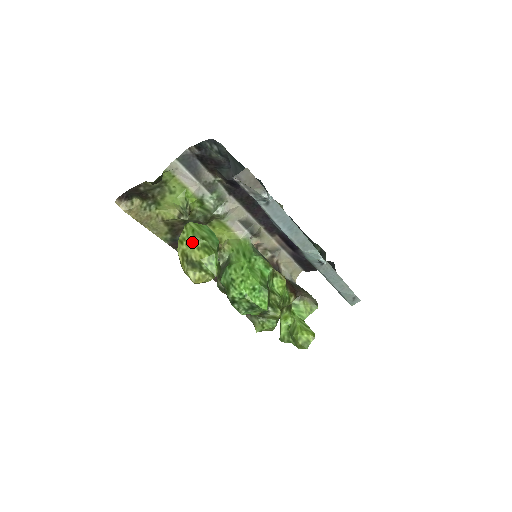
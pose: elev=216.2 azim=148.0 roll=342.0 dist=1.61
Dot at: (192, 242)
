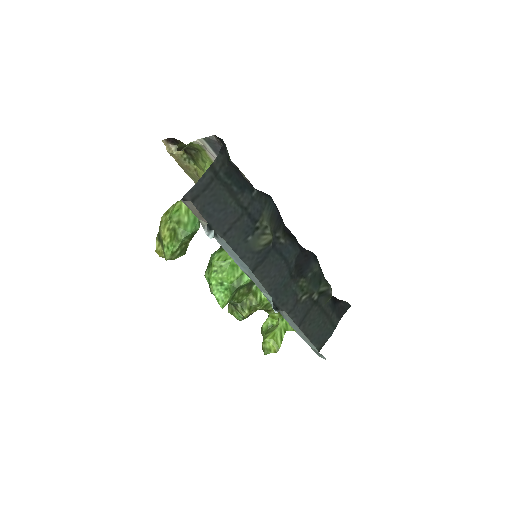
Dot at: (168, 220)
